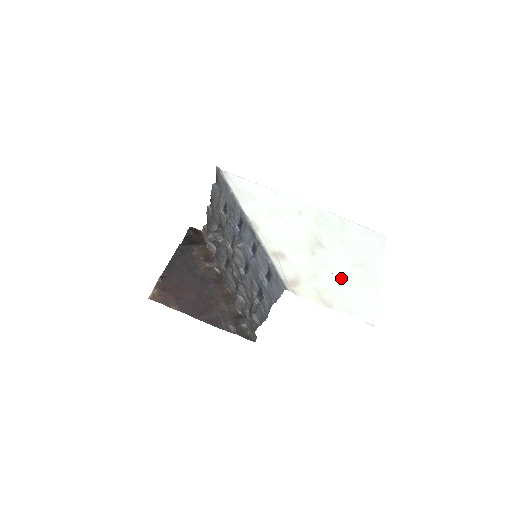
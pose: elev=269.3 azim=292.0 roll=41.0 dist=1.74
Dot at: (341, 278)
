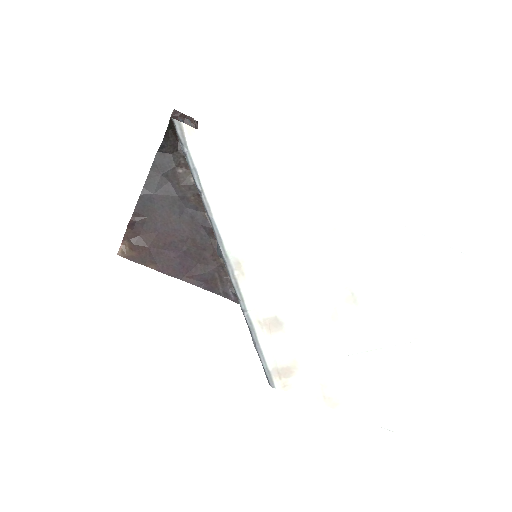
Dot at: (369, 361)
